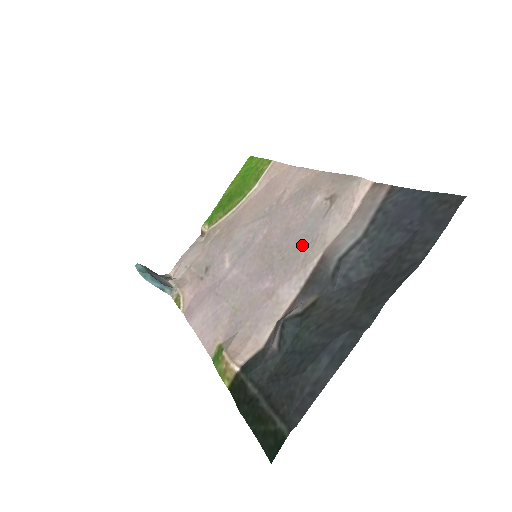
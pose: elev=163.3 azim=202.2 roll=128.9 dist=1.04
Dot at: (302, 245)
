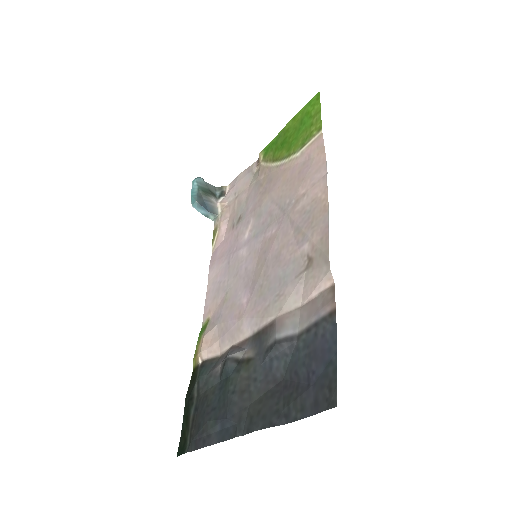
Dot at: (273, 290)
